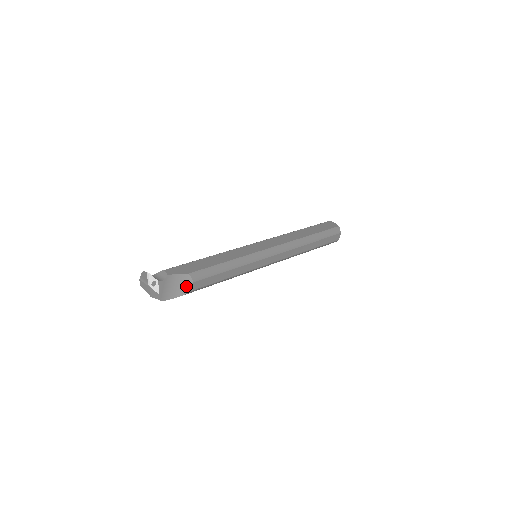
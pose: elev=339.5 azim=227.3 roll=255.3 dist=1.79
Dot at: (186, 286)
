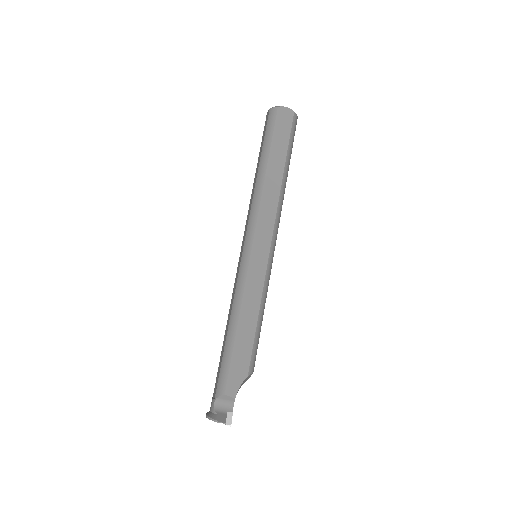
Dot at: occluded
